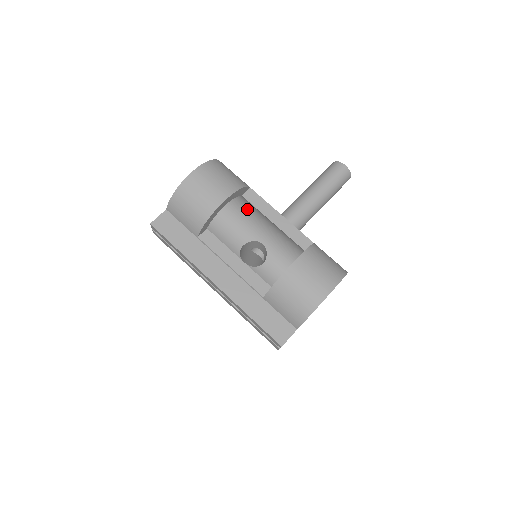
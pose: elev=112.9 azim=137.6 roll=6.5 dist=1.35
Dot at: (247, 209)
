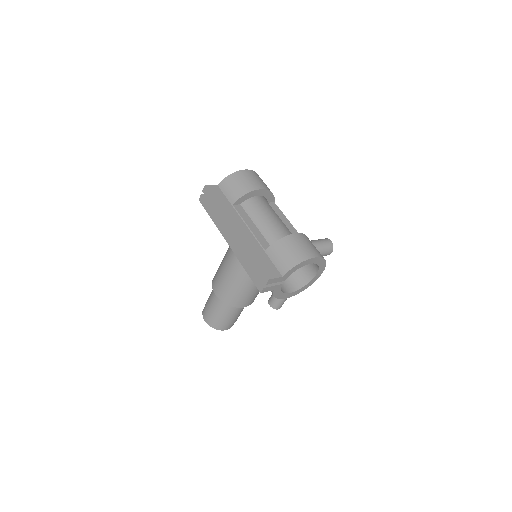
Dot at: (265, 218)
